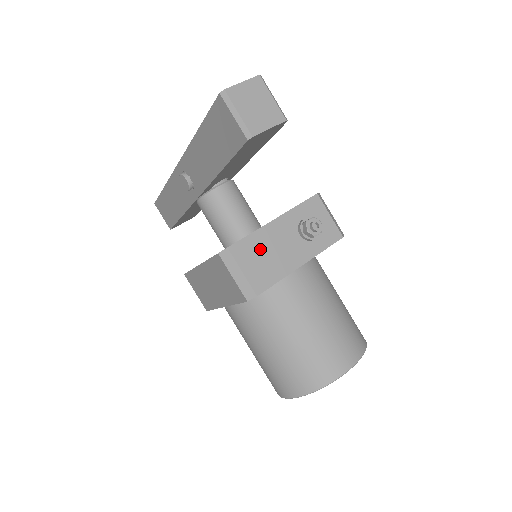
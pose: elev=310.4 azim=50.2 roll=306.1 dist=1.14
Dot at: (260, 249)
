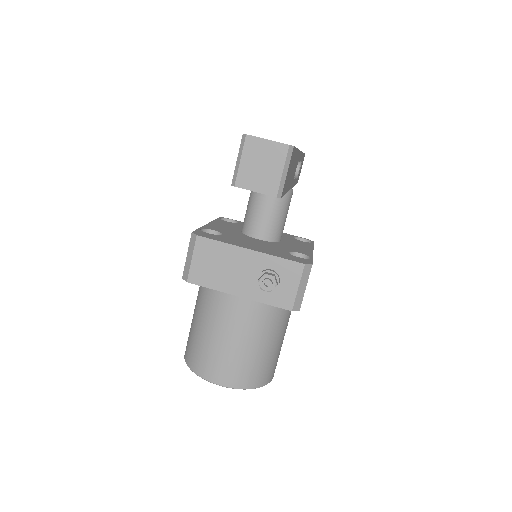
Dot at: (219, 257)
